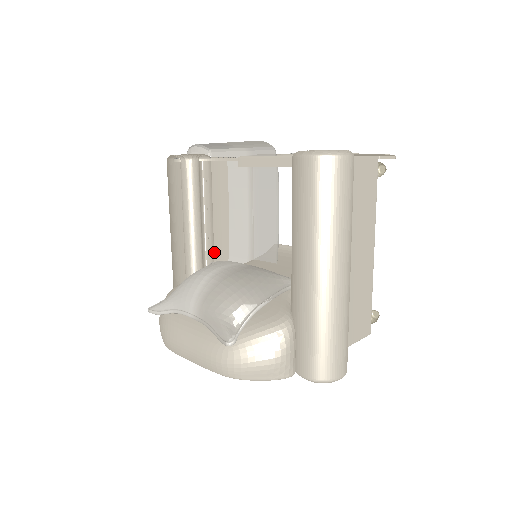
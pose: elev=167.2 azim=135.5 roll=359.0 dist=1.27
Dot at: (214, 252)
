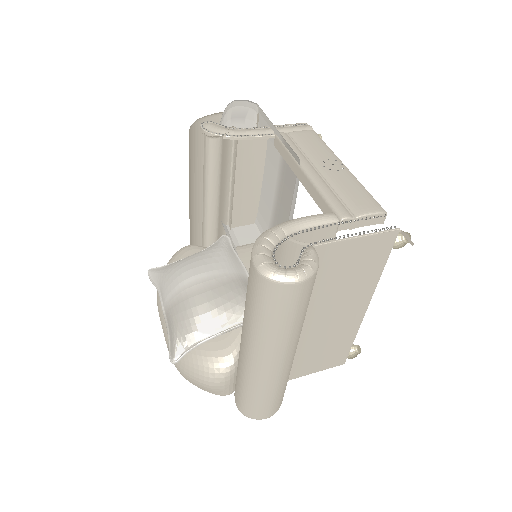
Dot at: (238, 215)
